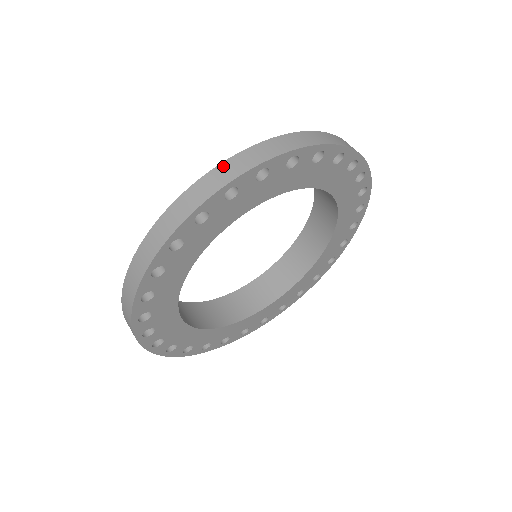
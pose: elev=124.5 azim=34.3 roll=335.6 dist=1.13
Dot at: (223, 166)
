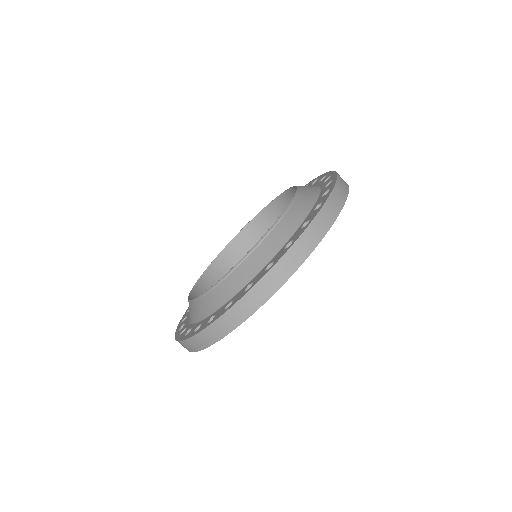
Dot at: (256, 289)
